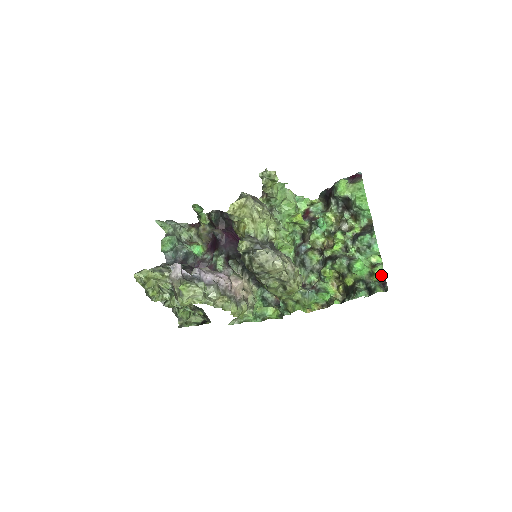
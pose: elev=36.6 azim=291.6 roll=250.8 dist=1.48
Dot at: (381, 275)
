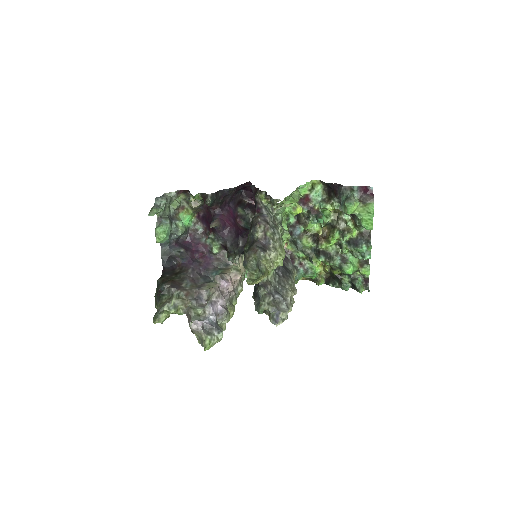
Dot at: (366, 274)
